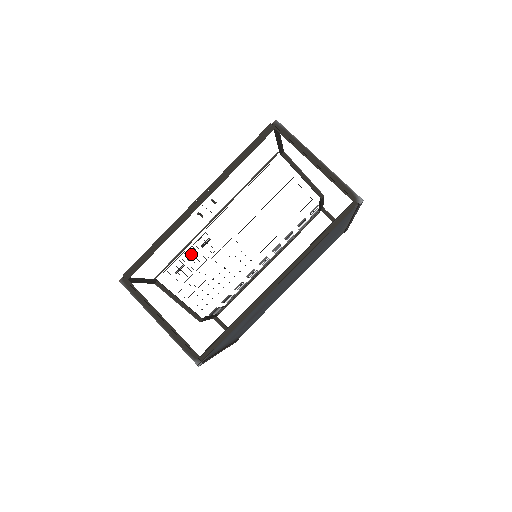
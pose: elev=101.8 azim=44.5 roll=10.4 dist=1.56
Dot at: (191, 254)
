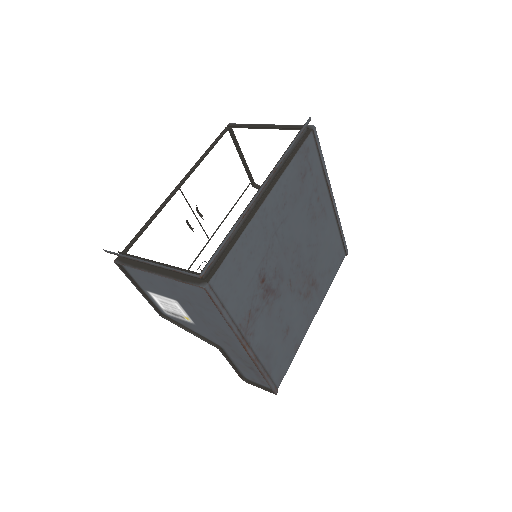
Dot at: occluded
